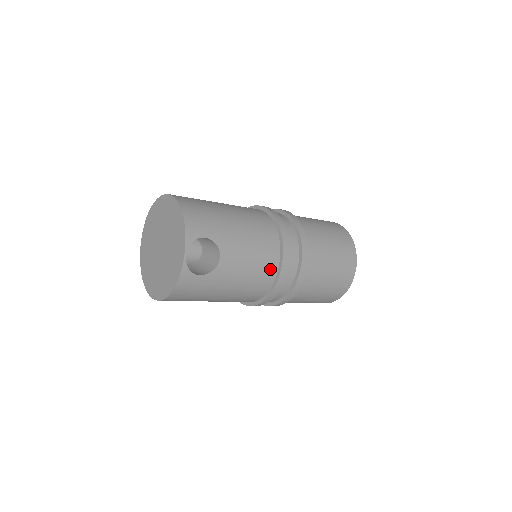
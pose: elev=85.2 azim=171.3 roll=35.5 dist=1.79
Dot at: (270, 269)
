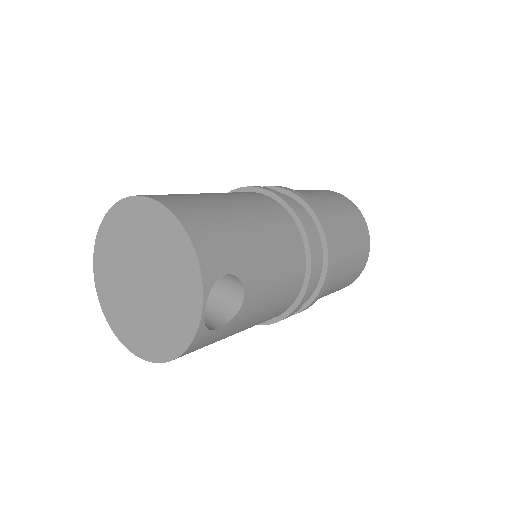
Dot at: (294, 289)
